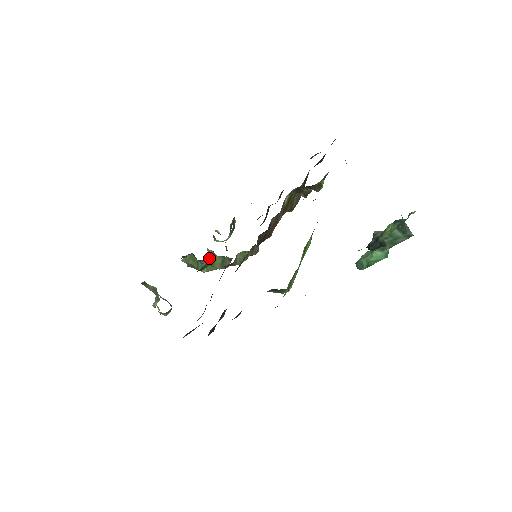
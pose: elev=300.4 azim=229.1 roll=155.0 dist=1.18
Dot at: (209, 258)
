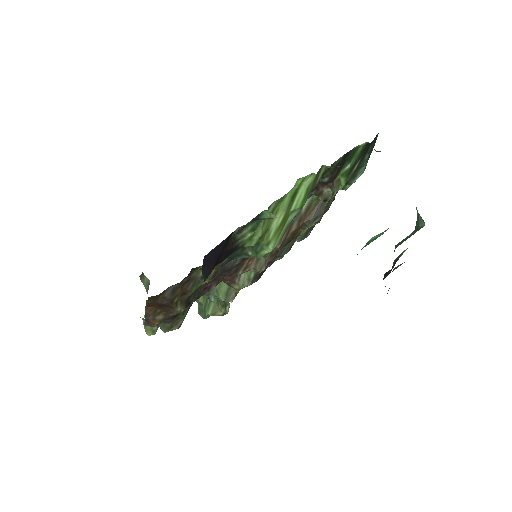
Dot at: occluded
